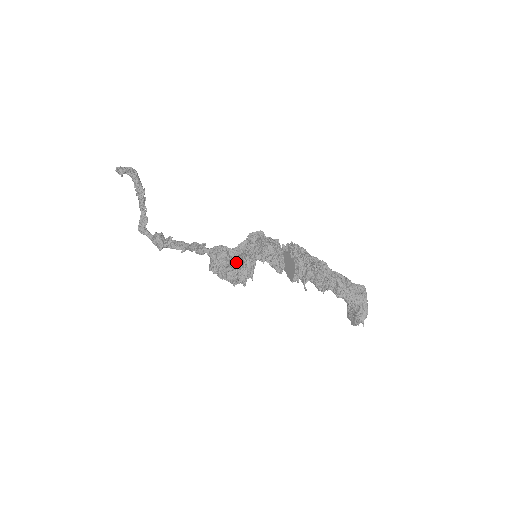
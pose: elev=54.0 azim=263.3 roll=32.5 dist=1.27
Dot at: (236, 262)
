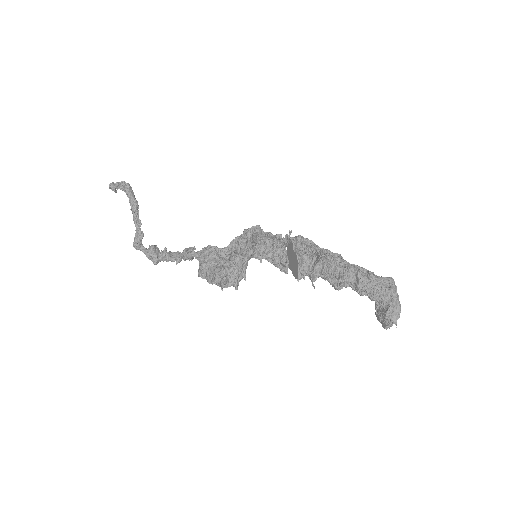
Dot at: (226, 262)
